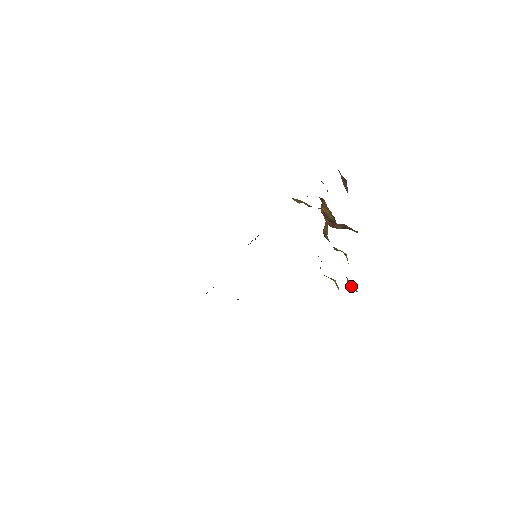
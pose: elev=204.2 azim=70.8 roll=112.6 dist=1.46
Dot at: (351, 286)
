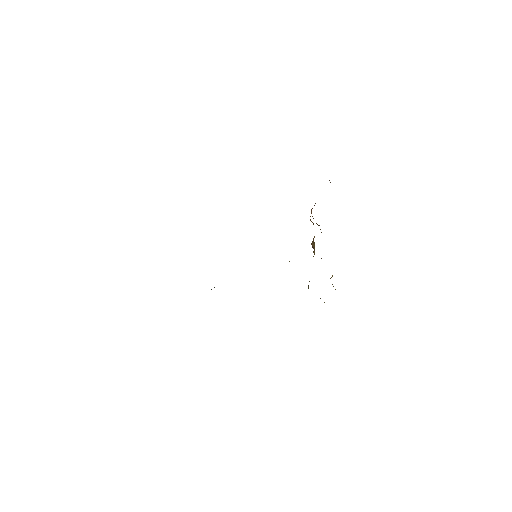
Dot at: occluded
